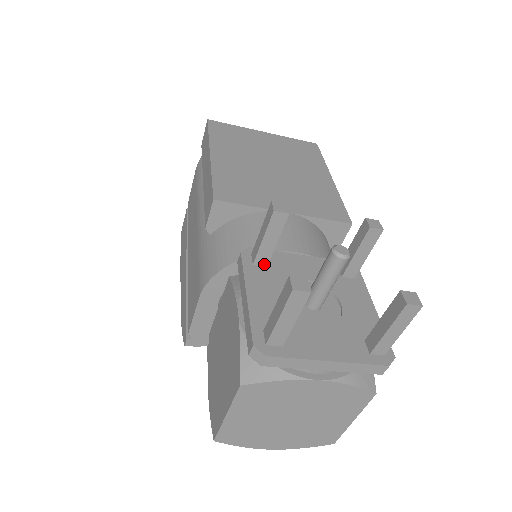
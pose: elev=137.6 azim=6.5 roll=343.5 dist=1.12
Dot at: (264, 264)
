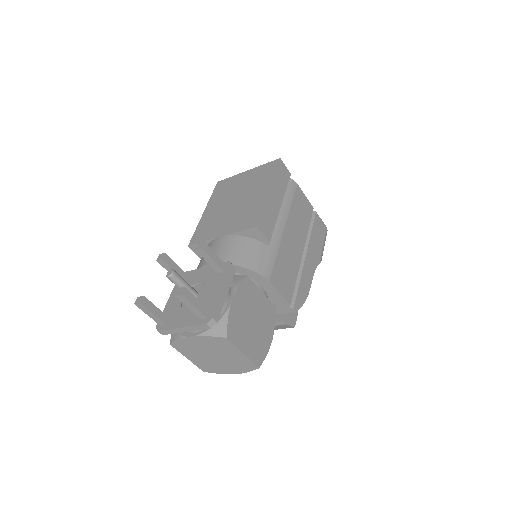
Dot at: occluded
